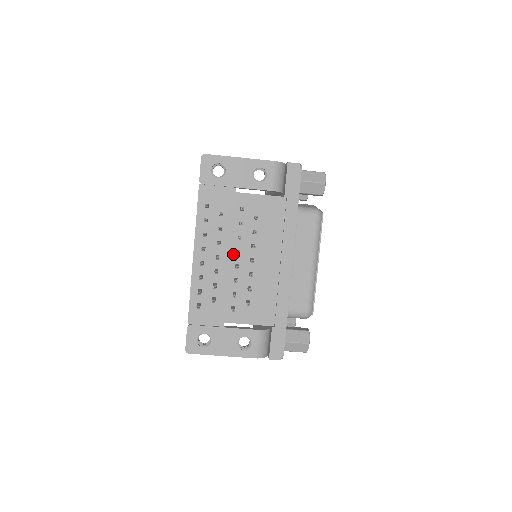
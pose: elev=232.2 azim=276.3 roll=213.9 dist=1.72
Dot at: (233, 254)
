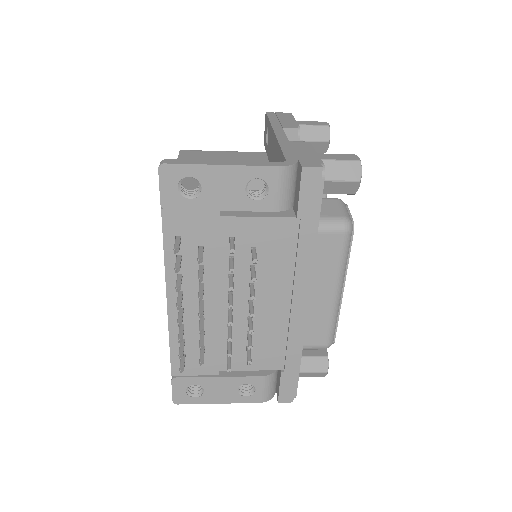
Dot at: (223, 297)
